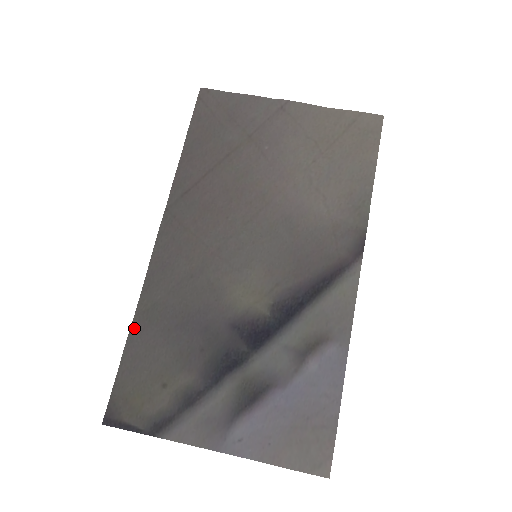
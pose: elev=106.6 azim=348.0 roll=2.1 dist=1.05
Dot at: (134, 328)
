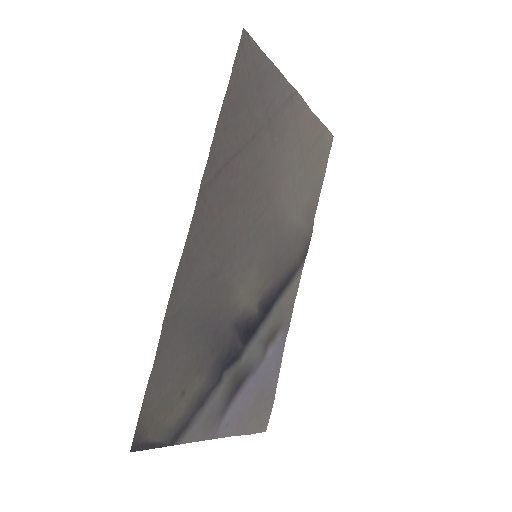
Dot at: (163, 338)
